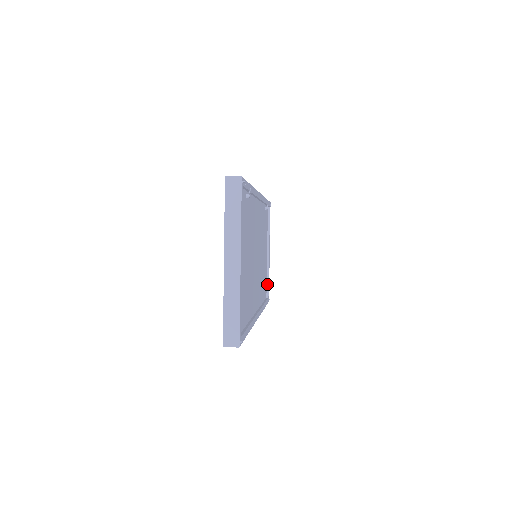
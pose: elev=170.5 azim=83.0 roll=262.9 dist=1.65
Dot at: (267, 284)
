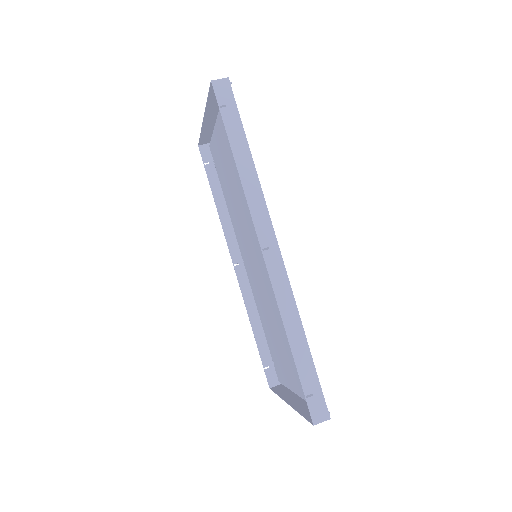
Dot at: (213, 142)
